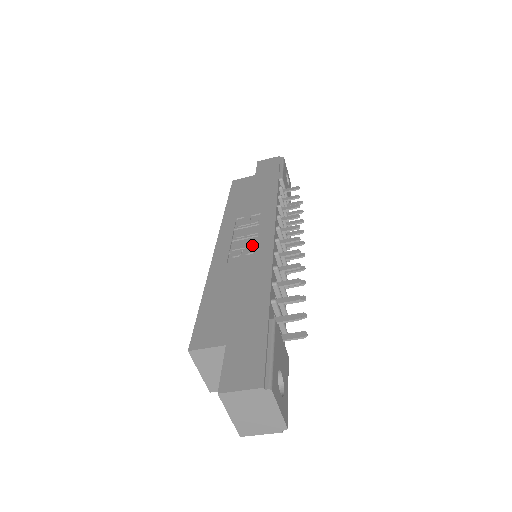
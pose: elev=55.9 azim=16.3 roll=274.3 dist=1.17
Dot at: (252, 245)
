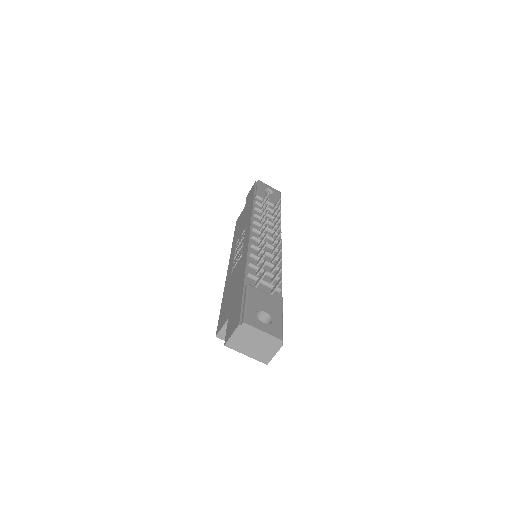
Dot at: (241, 252)
